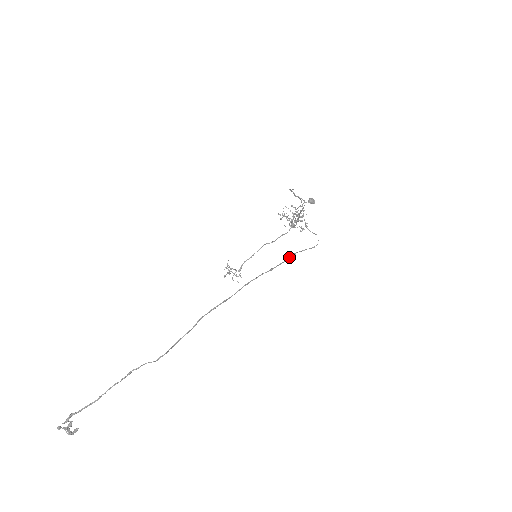
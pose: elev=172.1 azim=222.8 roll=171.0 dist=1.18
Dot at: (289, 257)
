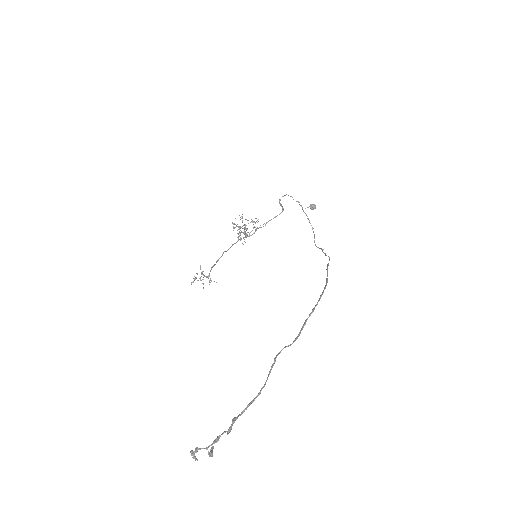
Dot at: occluded
